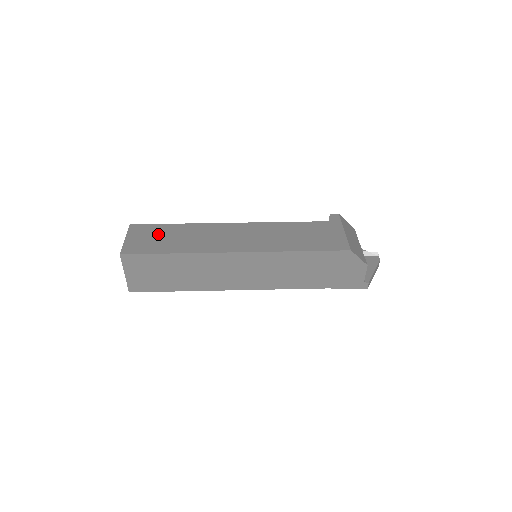
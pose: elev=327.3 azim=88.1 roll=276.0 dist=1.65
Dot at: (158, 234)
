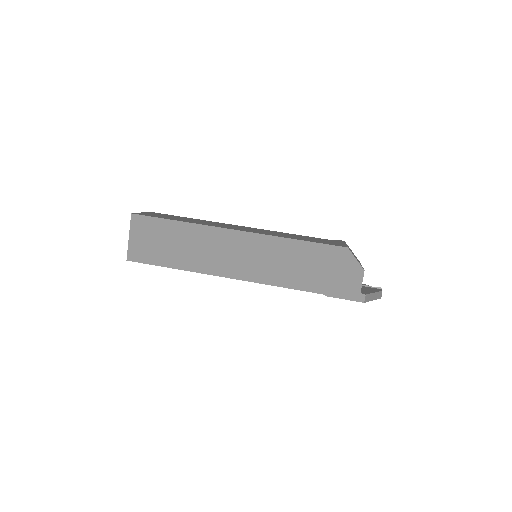
Dot at: (171, 216)
